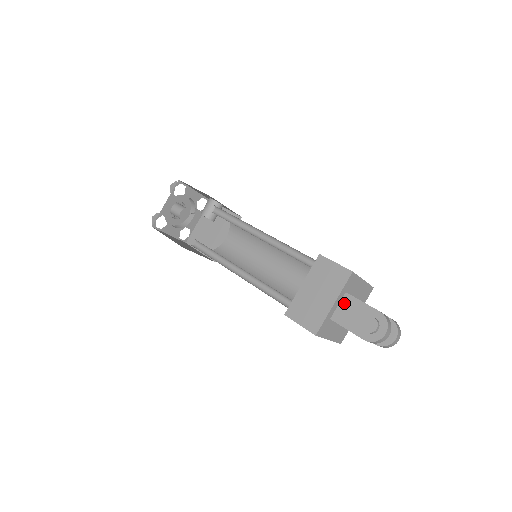
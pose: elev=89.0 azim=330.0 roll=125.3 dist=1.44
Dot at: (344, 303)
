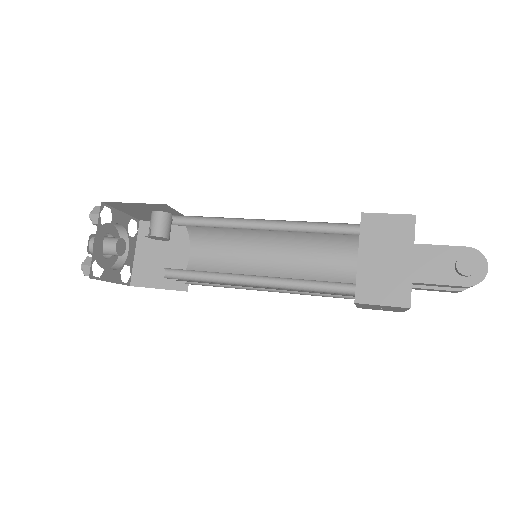
Dot at: (418, 256)
